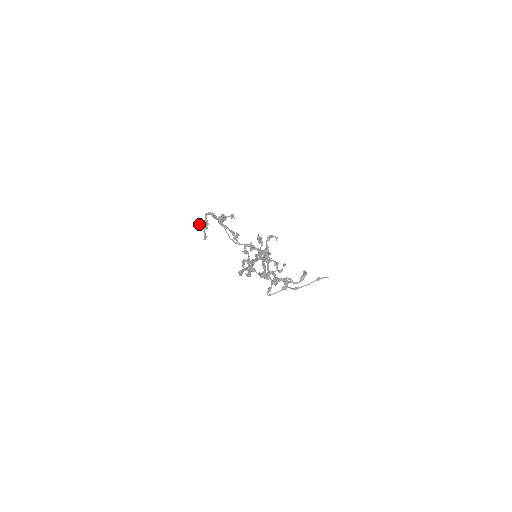
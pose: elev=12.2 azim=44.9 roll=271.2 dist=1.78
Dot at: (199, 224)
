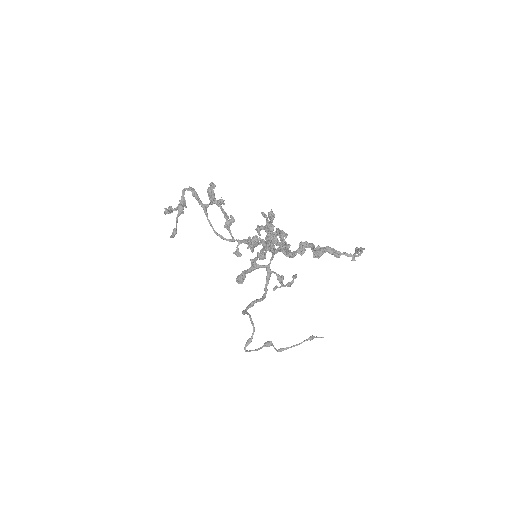
Dot at: (168, 212)
